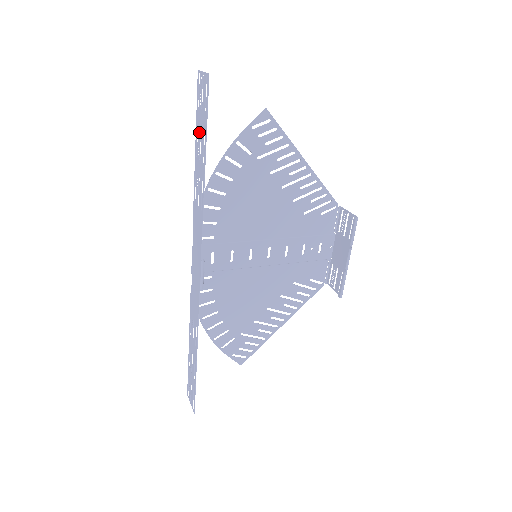
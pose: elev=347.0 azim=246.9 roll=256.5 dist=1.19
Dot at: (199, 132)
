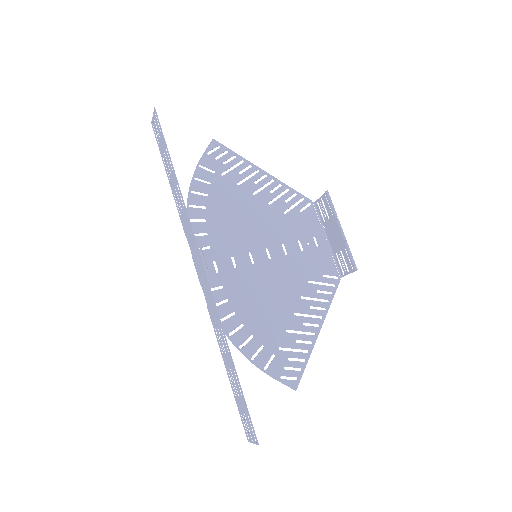
Dot at: (164, 157)
